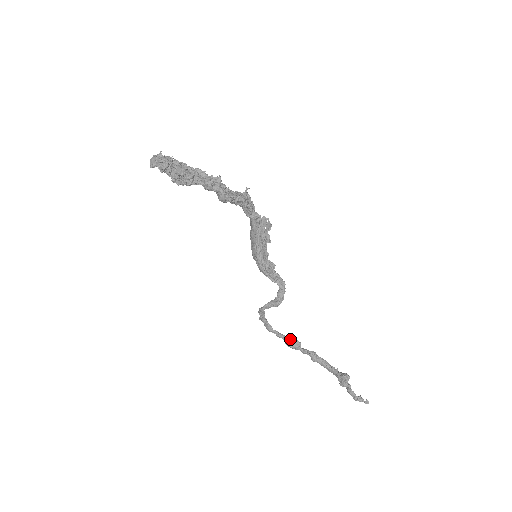
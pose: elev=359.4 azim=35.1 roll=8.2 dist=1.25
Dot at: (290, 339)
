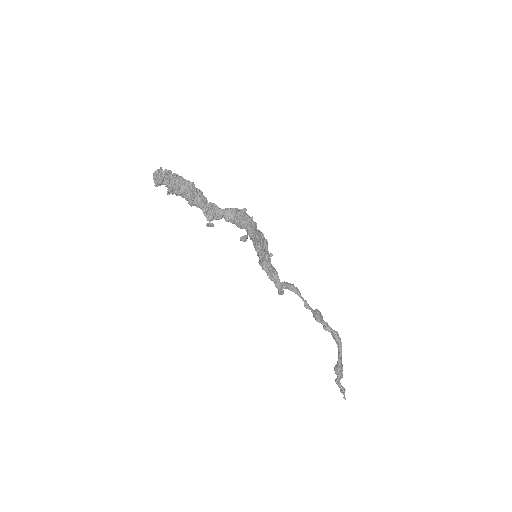
Dot at: (312, 313)
